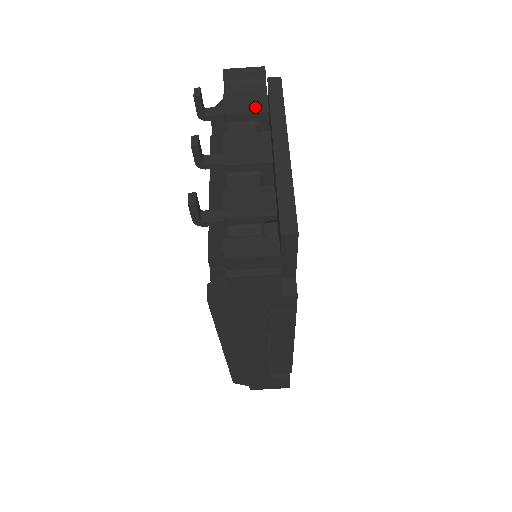
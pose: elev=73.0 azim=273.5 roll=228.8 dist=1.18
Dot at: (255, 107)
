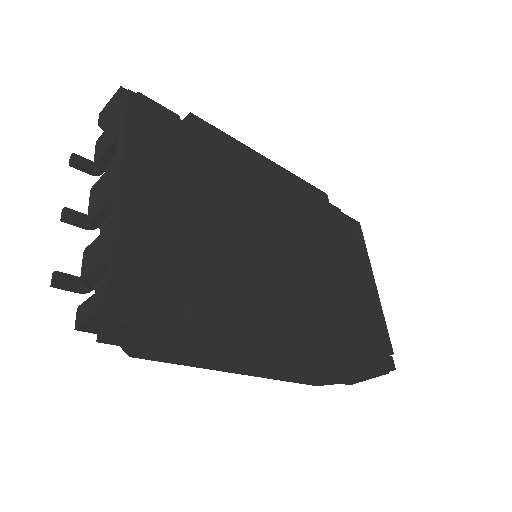
Dot at: (109, 141)
